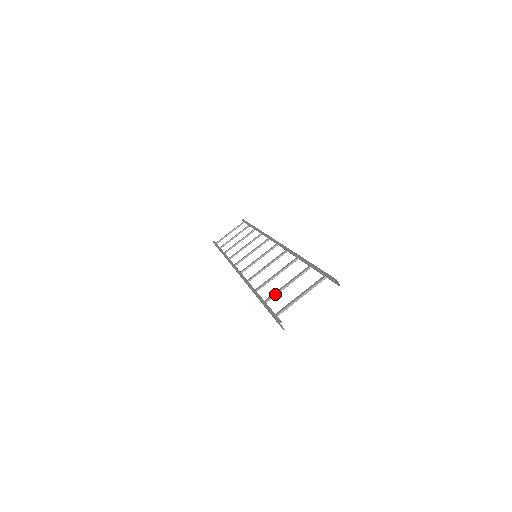
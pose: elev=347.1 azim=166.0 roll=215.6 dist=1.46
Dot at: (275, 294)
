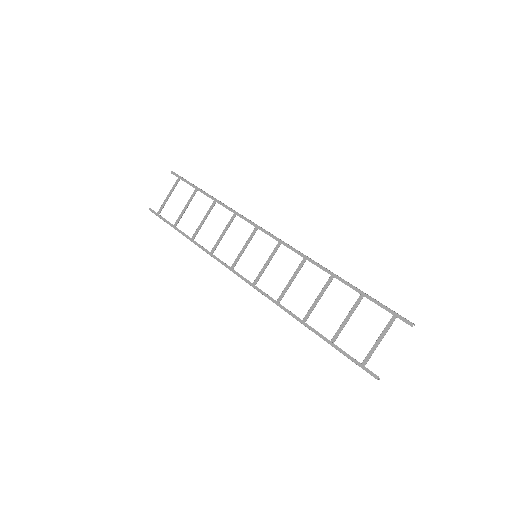
Dot at: occluded
